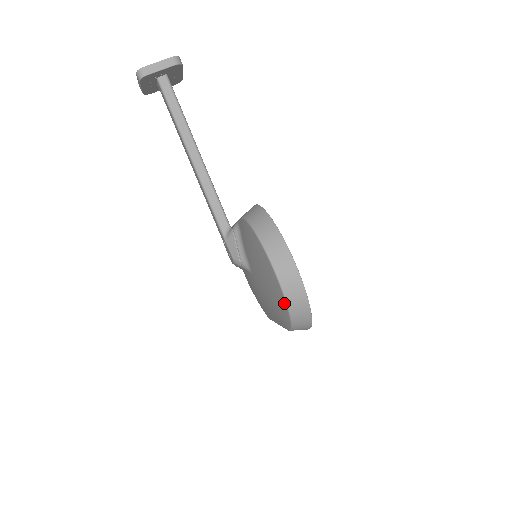
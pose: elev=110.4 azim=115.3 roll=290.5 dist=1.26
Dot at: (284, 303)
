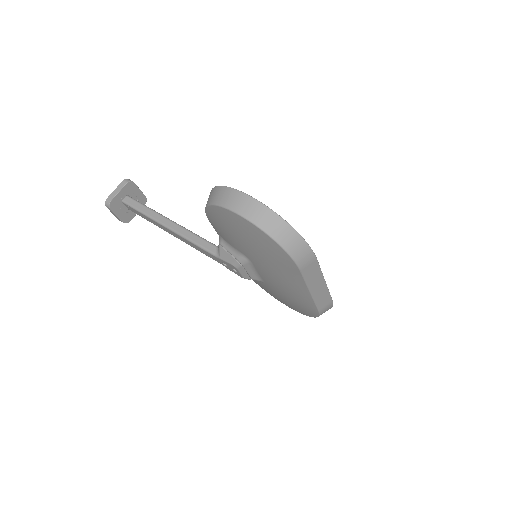
Dot at: (257, 230)
